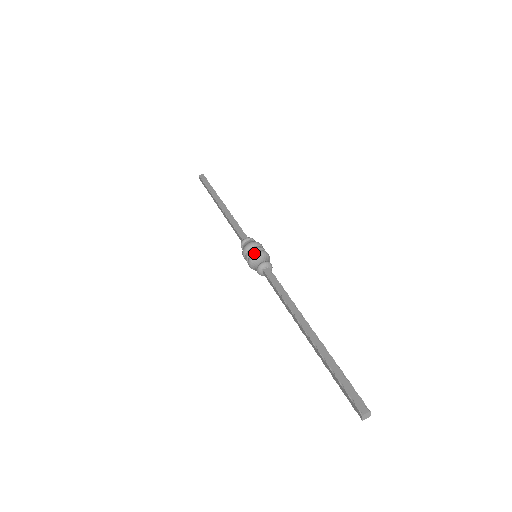
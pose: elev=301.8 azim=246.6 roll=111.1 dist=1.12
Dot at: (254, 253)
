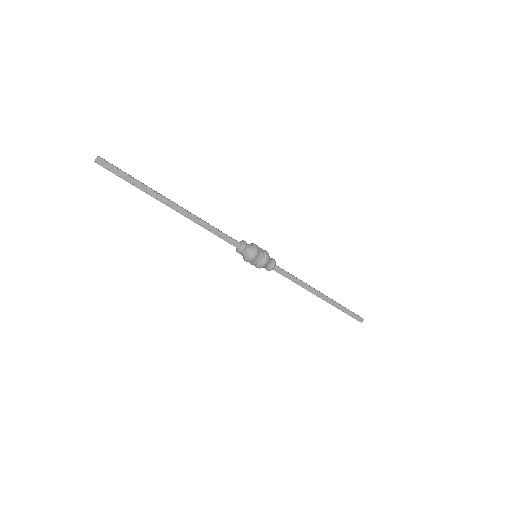
Dot at: (264, 265)
